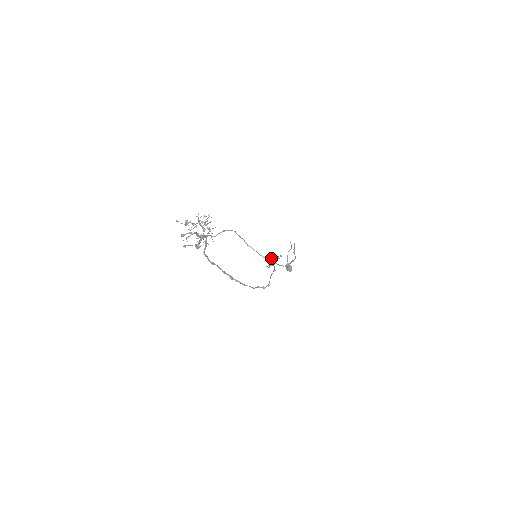
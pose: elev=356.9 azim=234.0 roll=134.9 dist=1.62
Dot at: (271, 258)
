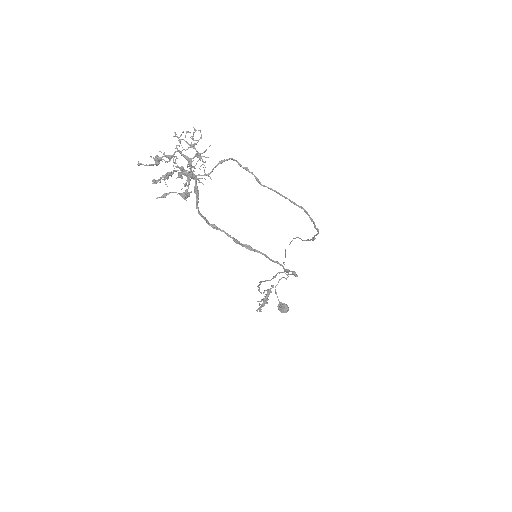
Dot at: (261, 292)
